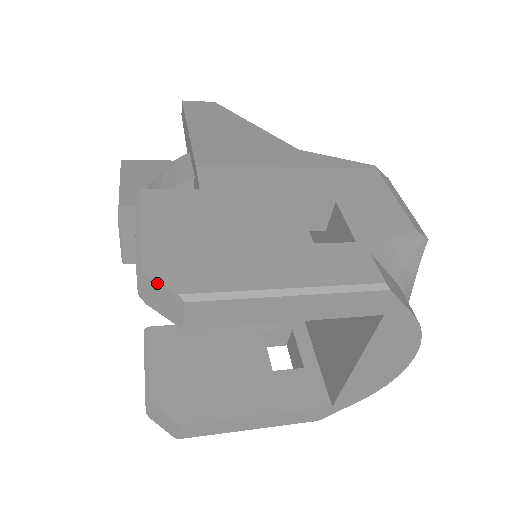
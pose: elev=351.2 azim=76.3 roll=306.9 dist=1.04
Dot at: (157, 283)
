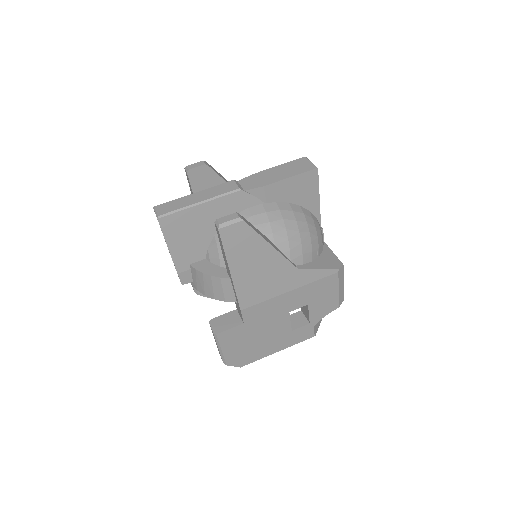
Dot at: (232, 365)
